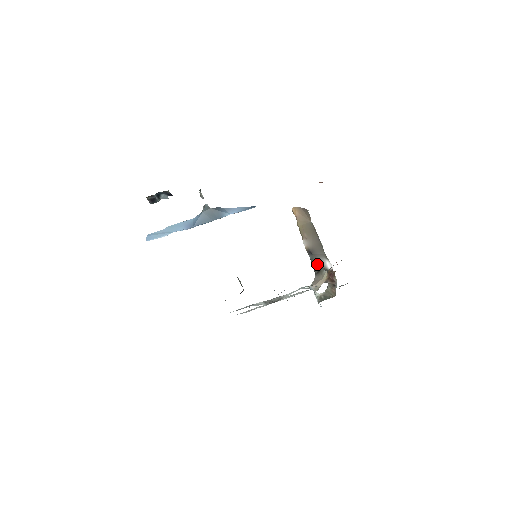
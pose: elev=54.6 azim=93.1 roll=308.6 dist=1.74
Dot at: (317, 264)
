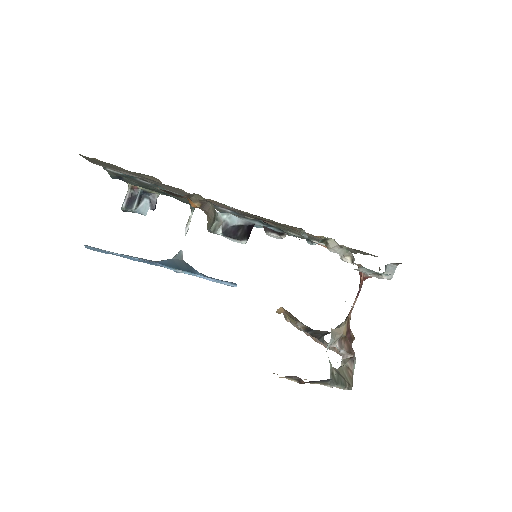
Dot at: (323, 332)
